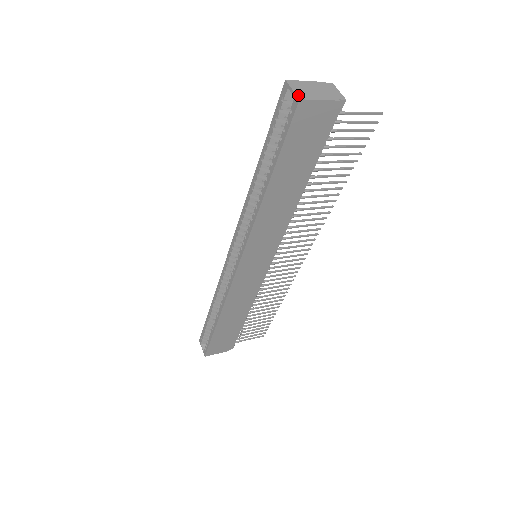
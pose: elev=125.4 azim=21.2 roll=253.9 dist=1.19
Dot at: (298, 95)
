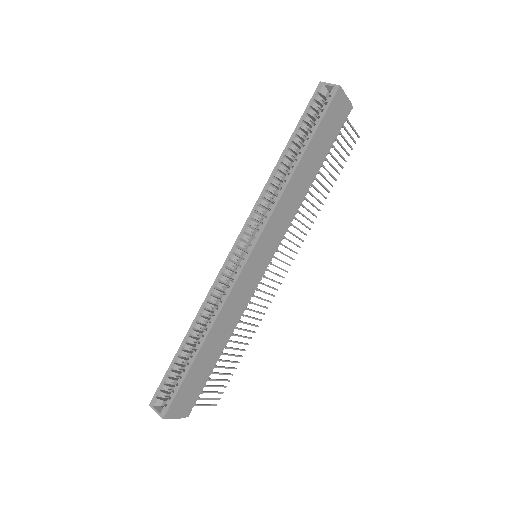
Dot at: (336, 85)
